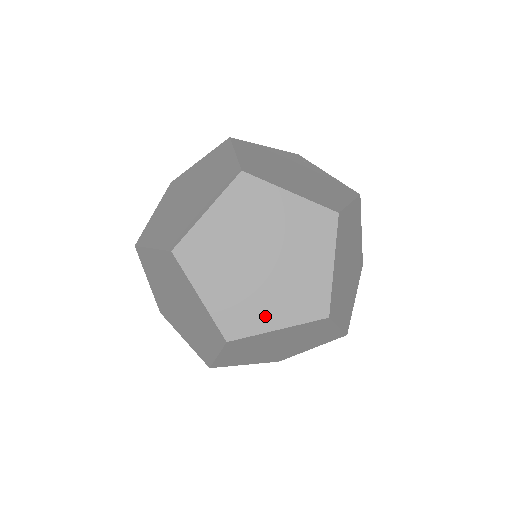
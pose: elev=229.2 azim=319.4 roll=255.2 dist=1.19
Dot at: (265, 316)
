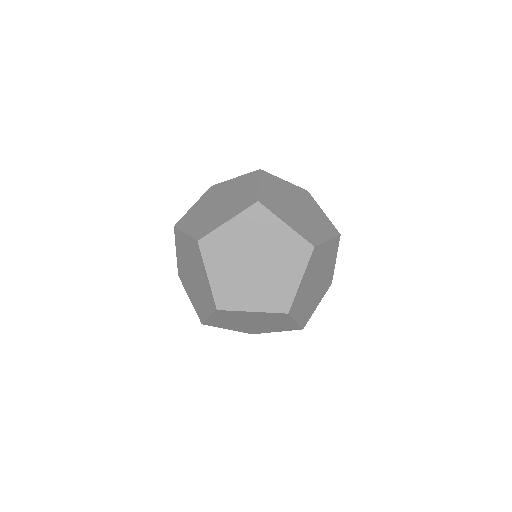
Dot at: (315, 305)
